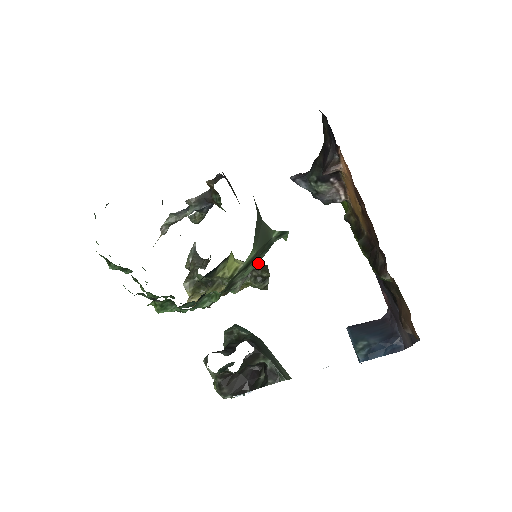
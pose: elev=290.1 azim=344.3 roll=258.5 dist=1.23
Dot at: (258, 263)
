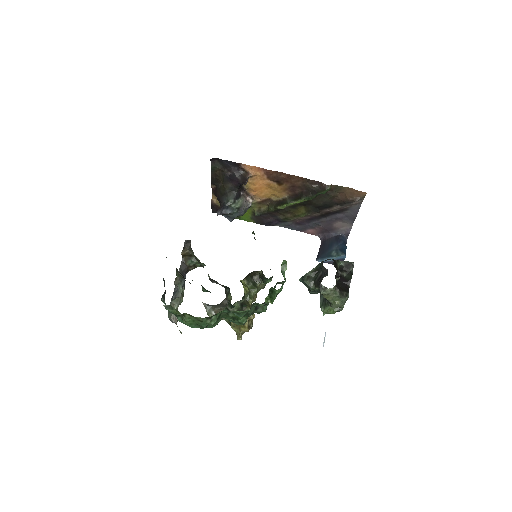
Dot at: (248, 274)
